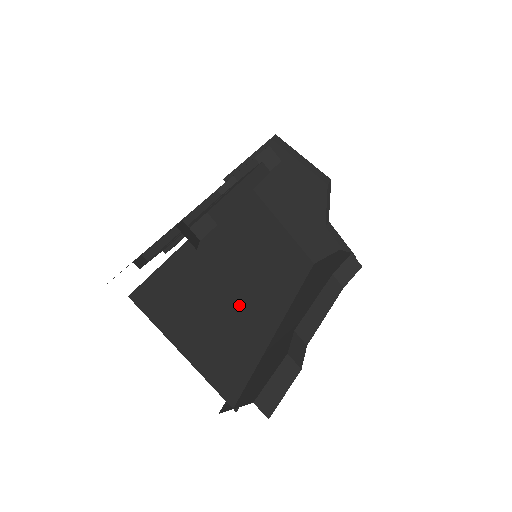
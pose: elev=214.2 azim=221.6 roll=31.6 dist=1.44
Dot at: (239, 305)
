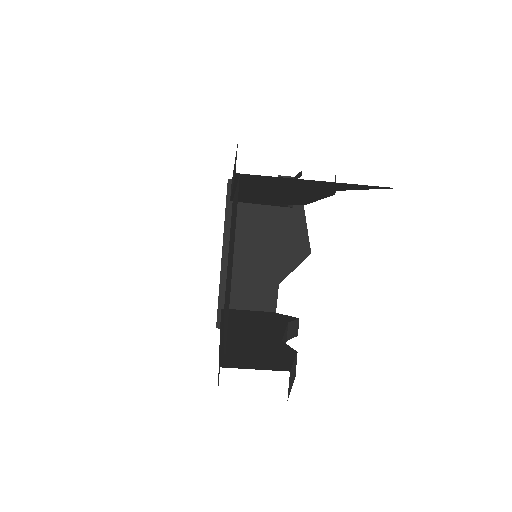
Dot at: occluded
